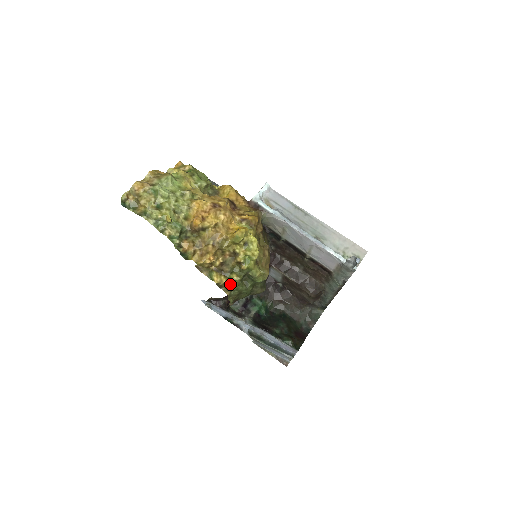
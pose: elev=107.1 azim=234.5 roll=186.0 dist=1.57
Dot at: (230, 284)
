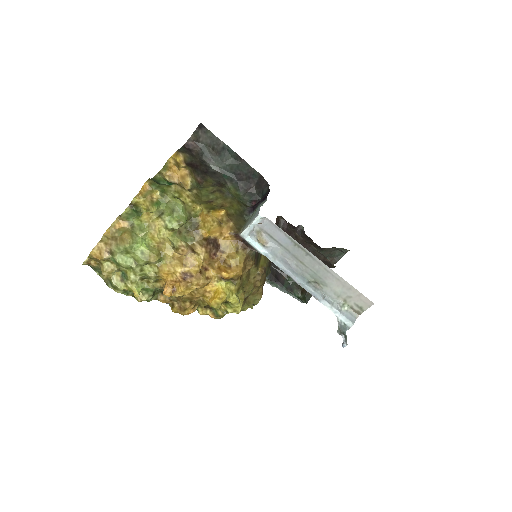
Dot at: (216, 317)
